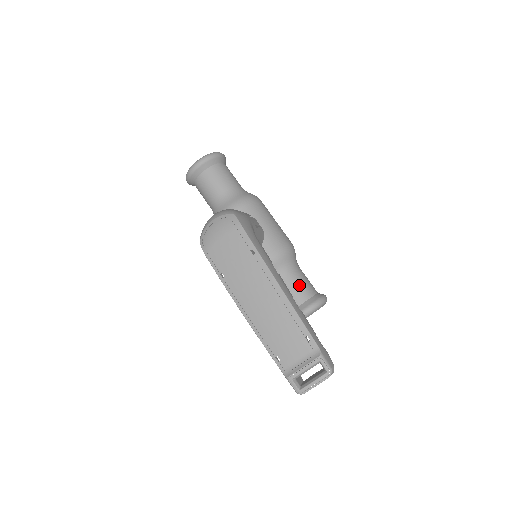
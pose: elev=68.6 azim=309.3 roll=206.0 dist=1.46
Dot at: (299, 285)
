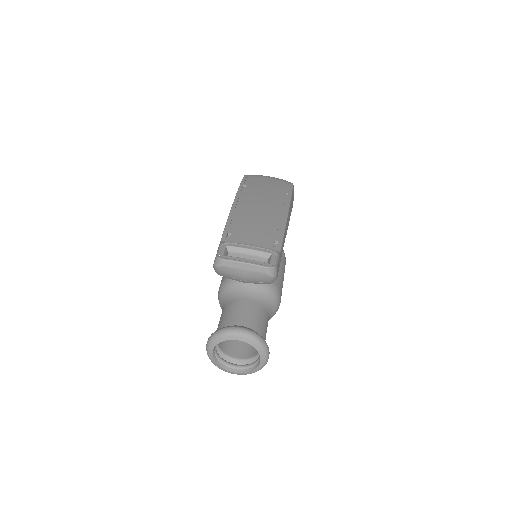
Dot at: (260, 318)
